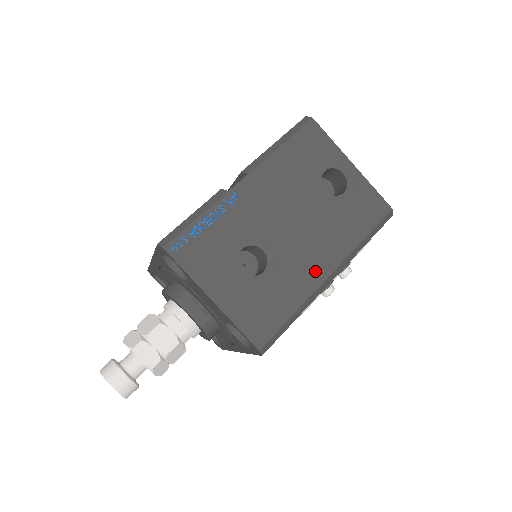
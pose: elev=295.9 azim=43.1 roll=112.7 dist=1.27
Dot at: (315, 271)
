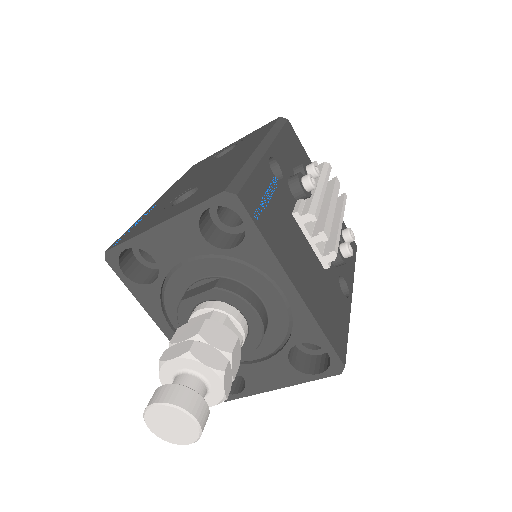
Dot at: (243, 156)
